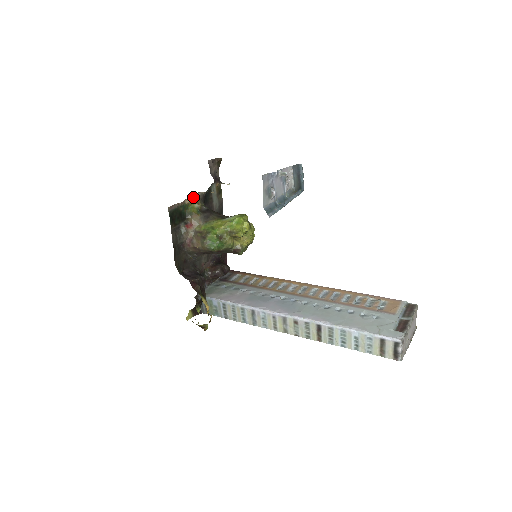
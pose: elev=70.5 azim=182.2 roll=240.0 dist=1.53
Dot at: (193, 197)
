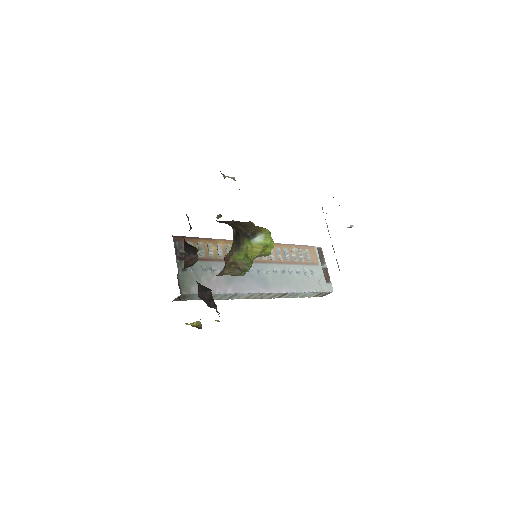
Dot at: occluded
